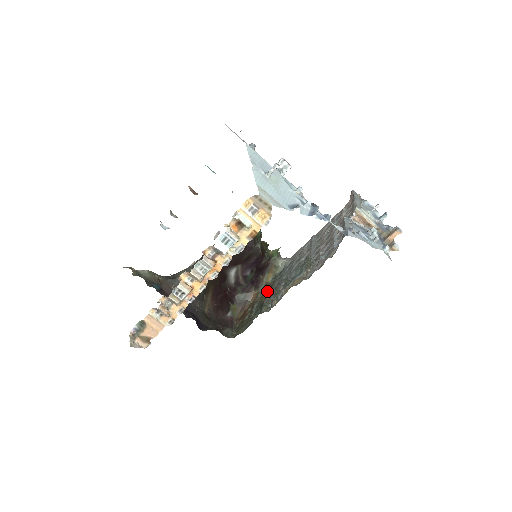
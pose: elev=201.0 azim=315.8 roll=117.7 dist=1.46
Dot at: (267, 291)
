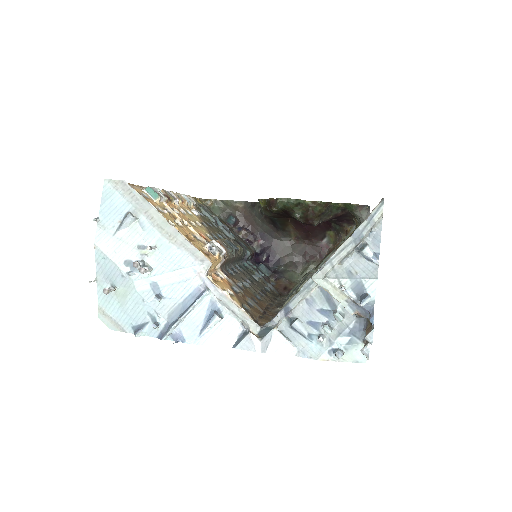
Dot at: occluded
